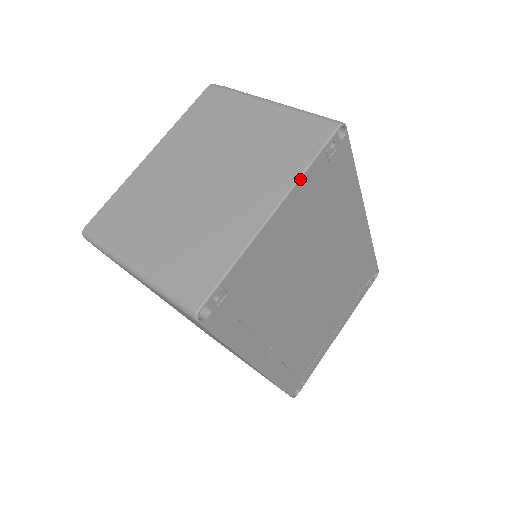
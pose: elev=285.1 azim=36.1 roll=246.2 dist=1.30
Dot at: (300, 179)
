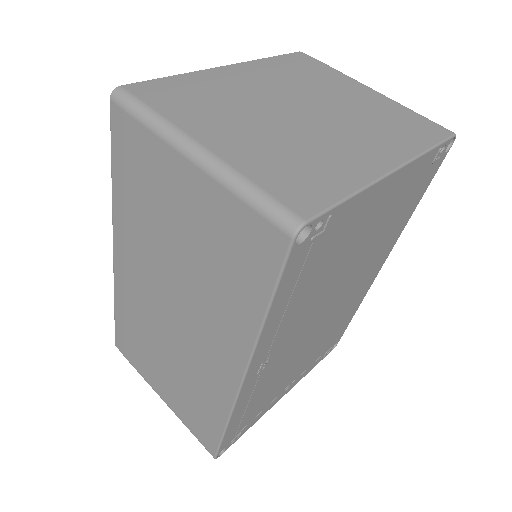
Dot at: (421, 156)
